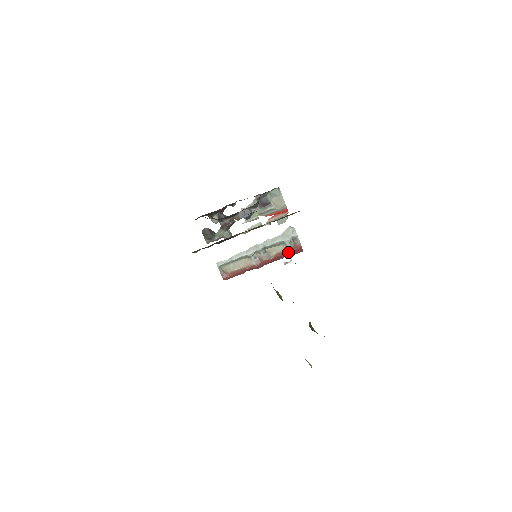
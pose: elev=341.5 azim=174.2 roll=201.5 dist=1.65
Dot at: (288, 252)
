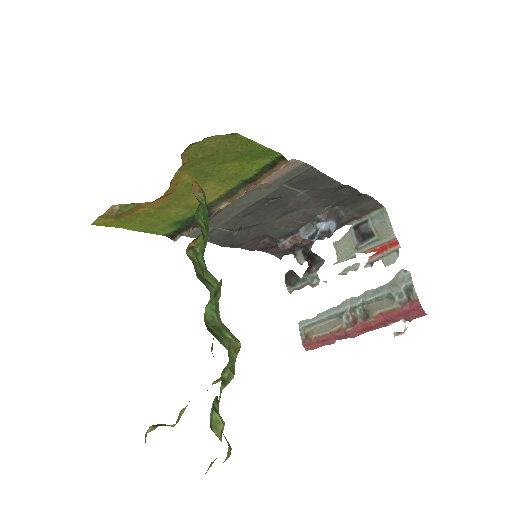
Dot at: (397, 312)
